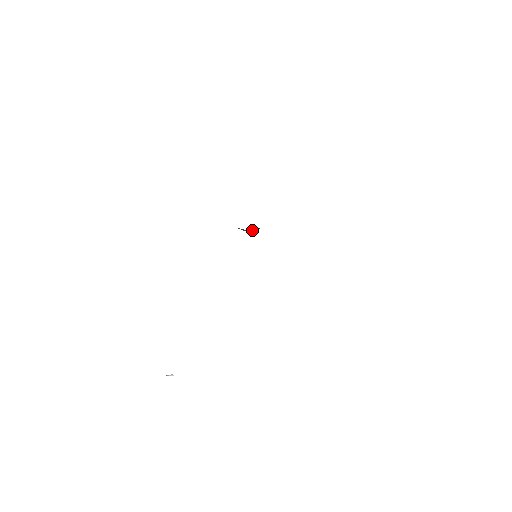
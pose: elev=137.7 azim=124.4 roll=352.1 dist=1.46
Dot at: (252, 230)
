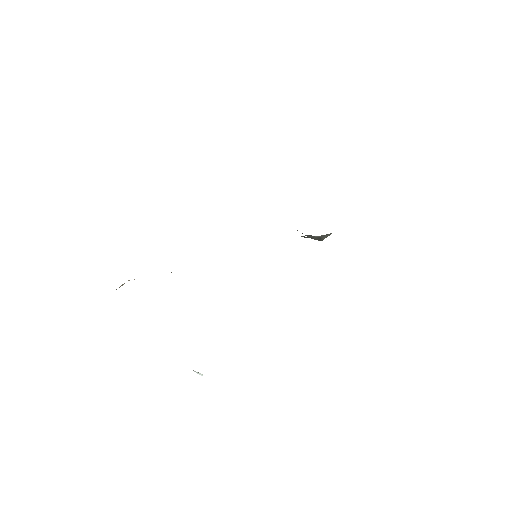
Dot at: (315, 238)
